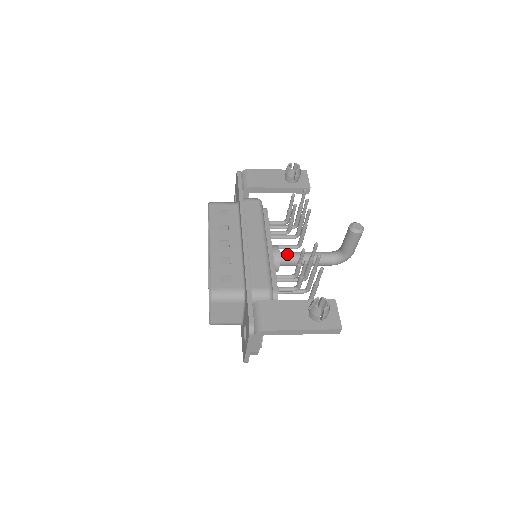
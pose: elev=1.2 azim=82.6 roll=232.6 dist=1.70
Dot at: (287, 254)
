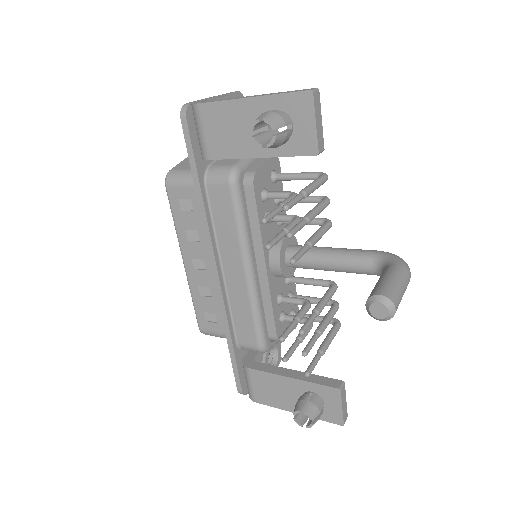
Dot at: (297, 262)
